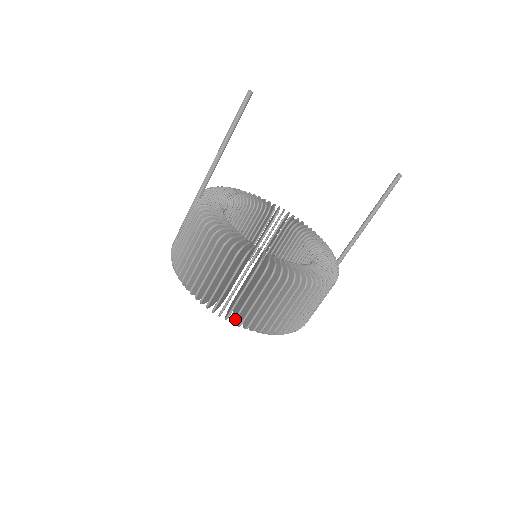
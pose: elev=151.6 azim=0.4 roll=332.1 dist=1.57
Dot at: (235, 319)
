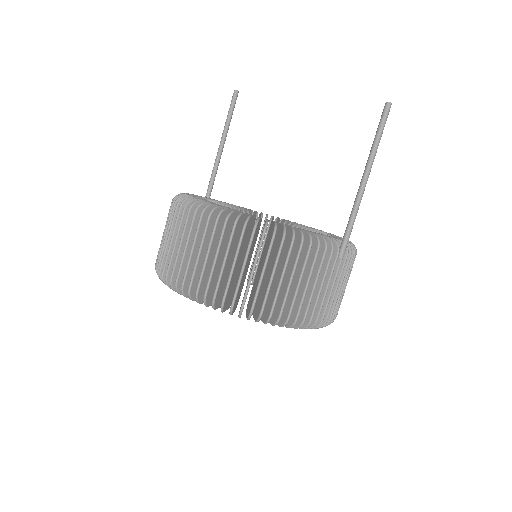
Dot at: (170, 278)
